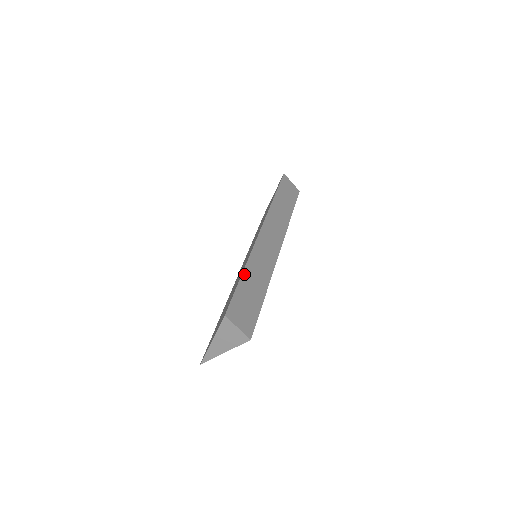
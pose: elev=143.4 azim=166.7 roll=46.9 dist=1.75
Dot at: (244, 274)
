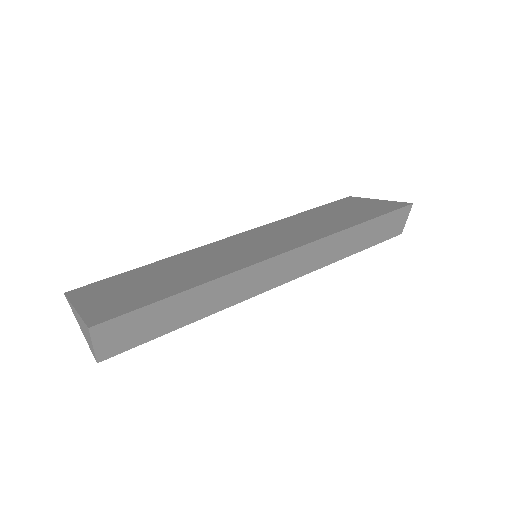
Dot at: (184, 293)
